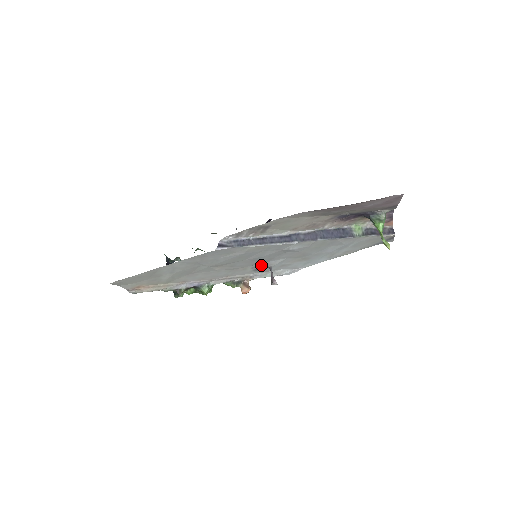
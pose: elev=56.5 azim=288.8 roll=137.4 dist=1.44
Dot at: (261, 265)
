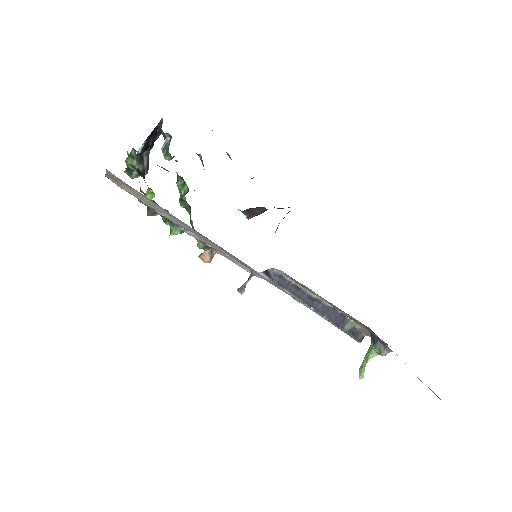
Dot at: (250, 268)
